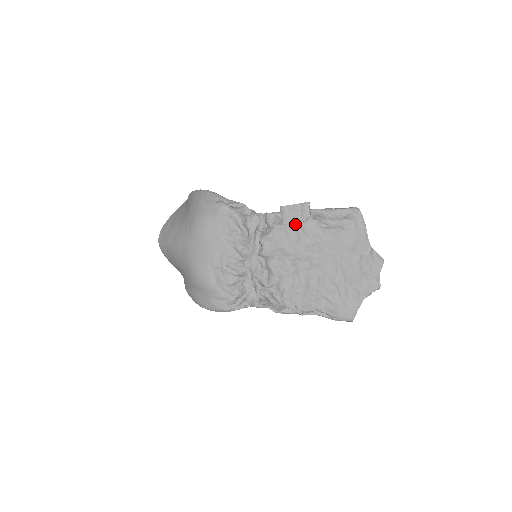
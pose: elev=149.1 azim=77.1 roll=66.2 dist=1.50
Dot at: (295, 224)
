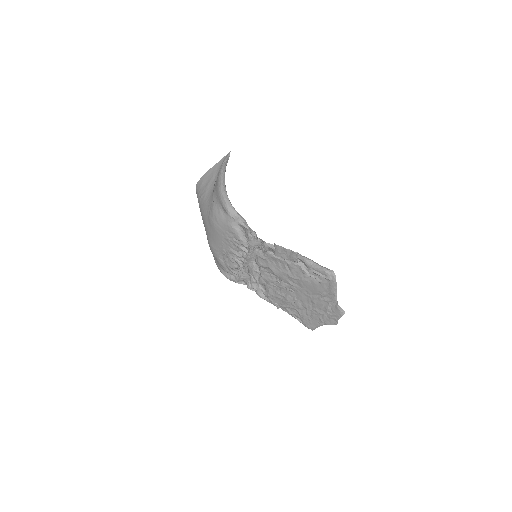
Dot at: (283, 260)
